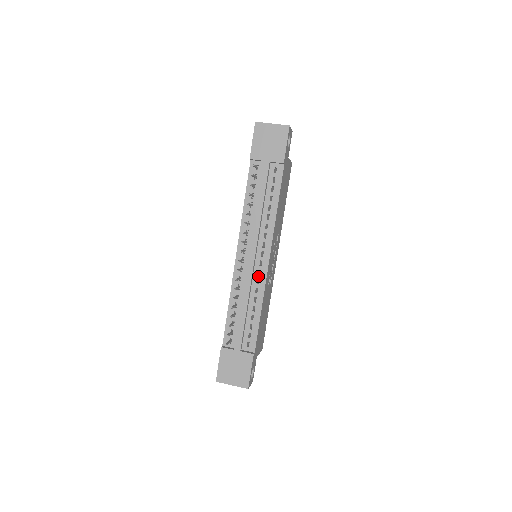
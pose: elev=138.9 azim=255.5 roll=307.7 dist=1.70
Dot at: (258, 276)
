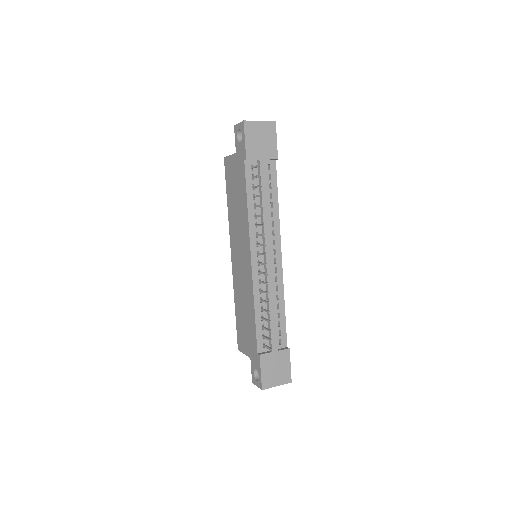
Dot at: (275, 274)
